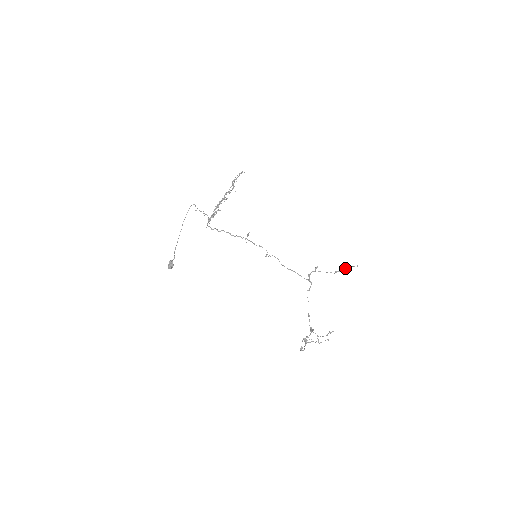
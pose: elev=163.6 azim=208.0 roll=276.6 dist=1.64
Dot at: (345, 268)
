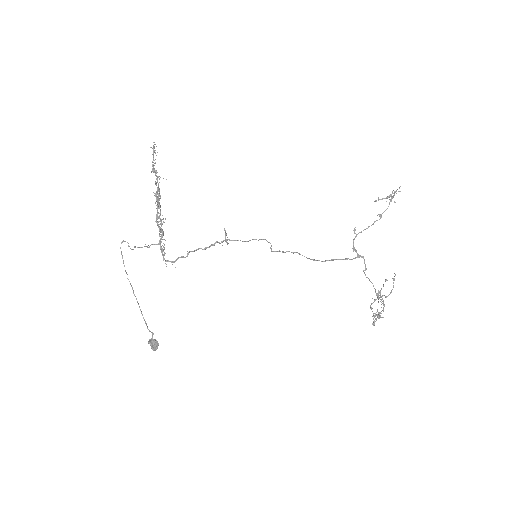
Dot at: occluded
